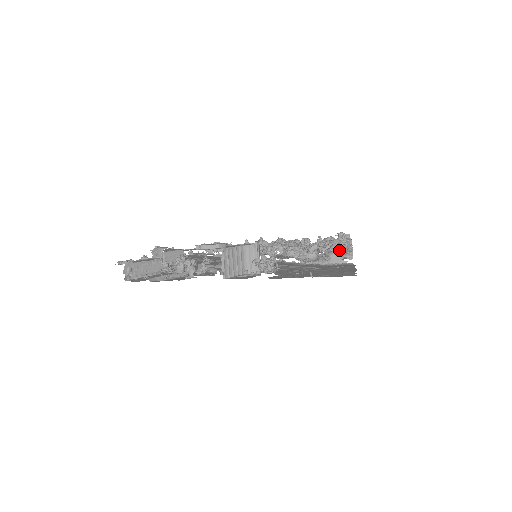
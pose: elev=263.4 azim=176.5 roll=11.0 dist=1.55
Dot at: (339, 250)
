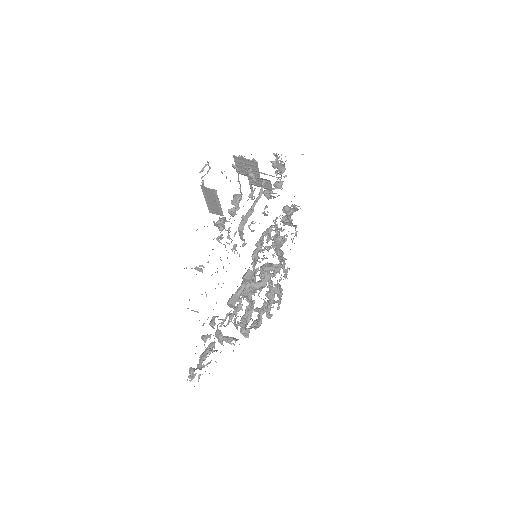
Dot at: (289, 207)
